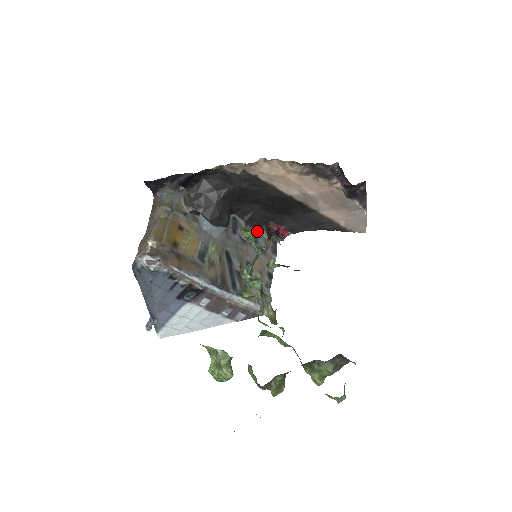
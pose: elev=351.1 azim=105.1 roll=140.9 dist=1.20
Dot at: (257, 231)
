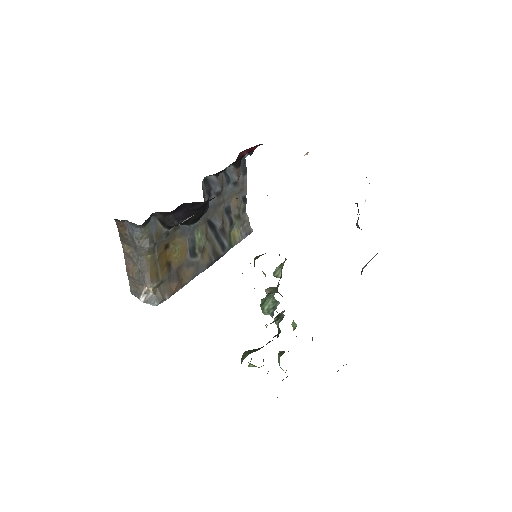
Dot at: (227, 168)
